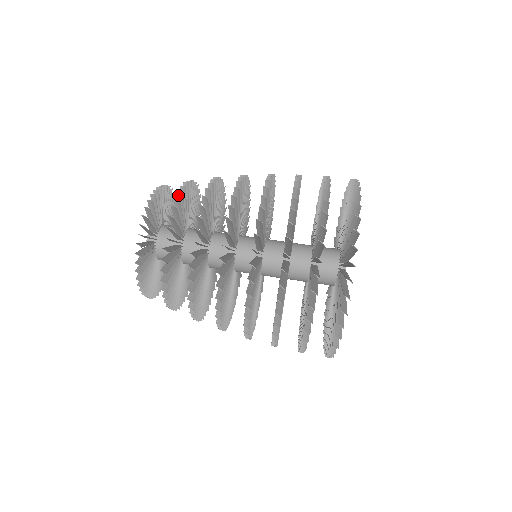
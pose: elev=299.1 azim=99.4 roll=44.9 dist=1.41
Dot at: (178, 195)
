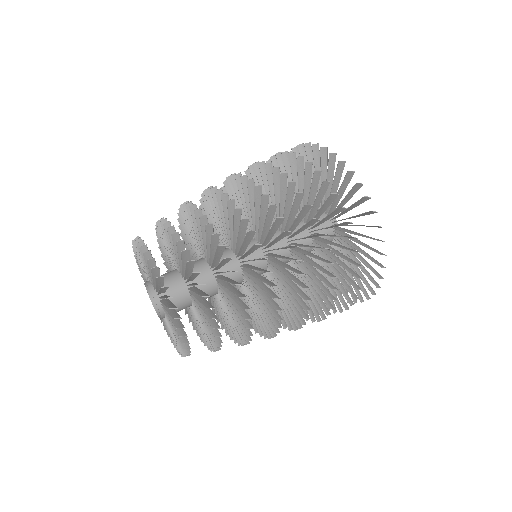
Dot at: (165, 229)
